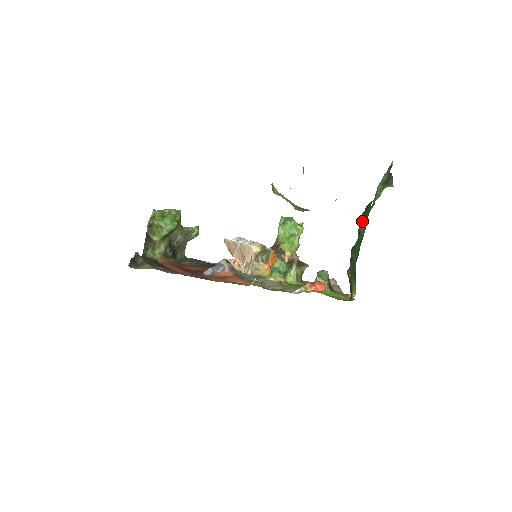
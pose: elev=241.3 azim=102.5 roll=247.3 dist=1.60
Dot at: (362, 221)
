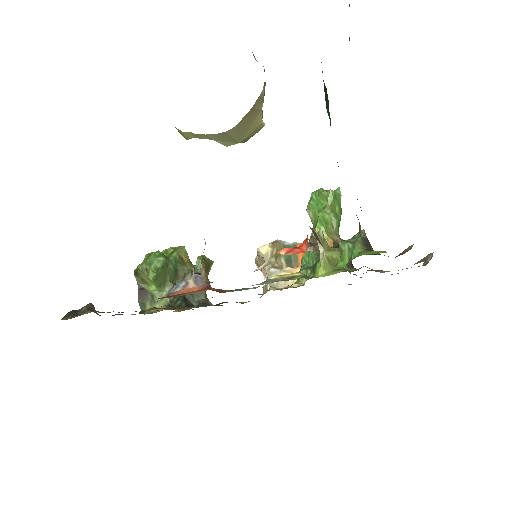
Dot at: (325, 97)
